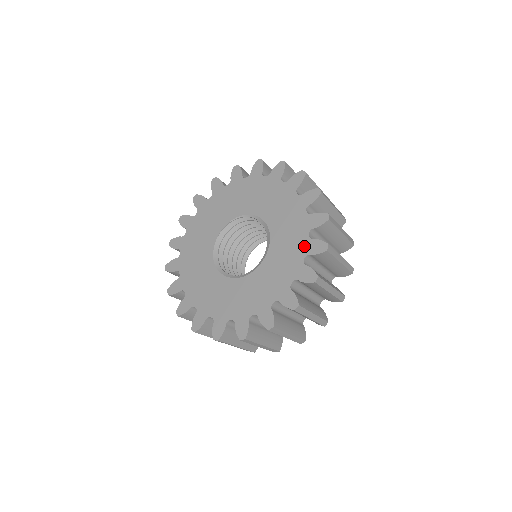
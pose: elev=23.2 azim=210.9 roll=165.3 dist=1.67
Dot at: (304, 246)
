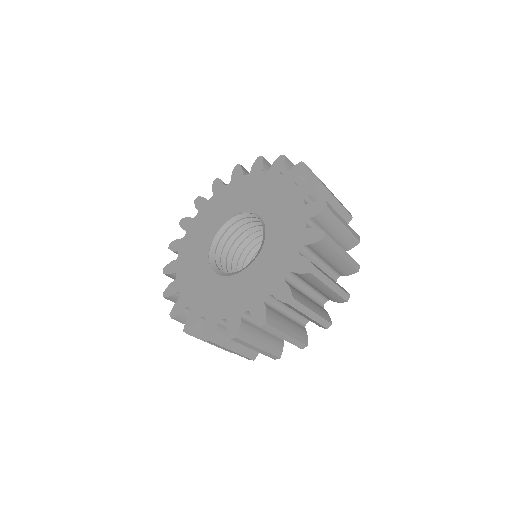
Dot at: (275, 284)
